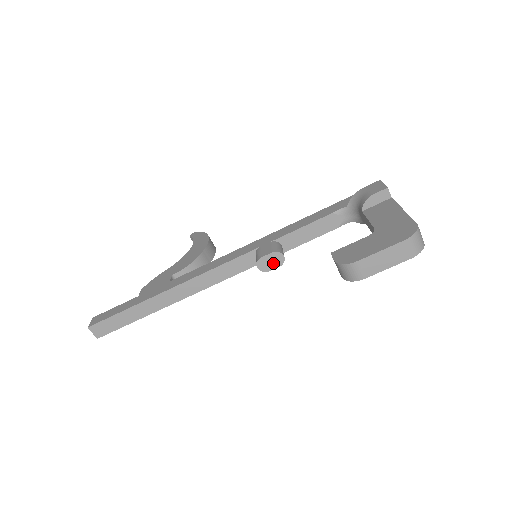
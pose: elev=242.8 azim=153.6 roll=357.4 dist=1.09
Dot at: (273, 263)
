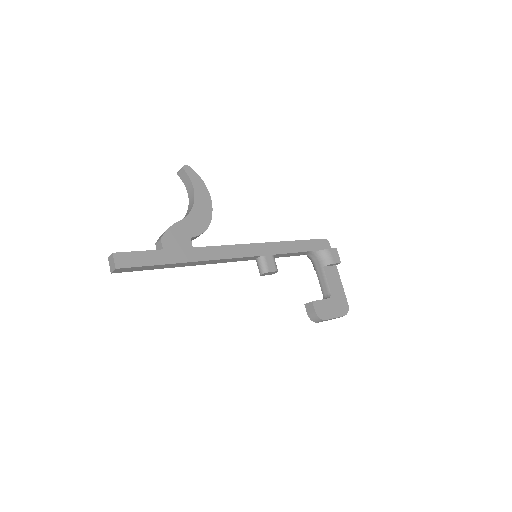
Dot at: (269, 274)
